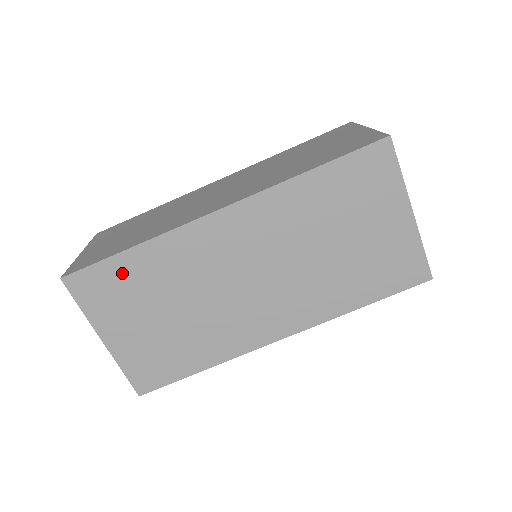
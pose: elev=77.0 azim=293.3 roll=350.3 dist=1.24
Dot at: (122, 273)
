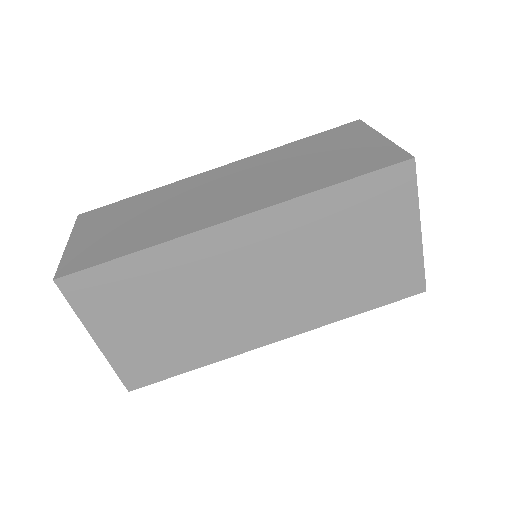
Dot at: (123, 277)
